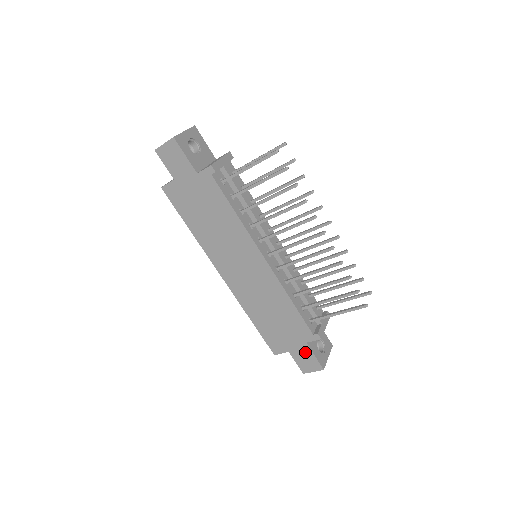
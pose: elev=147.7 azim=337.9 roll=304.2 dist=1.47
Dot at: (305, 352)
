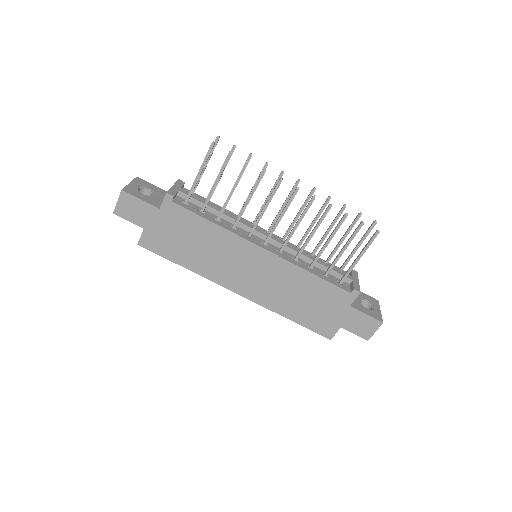
Dot at: (355, 317)
